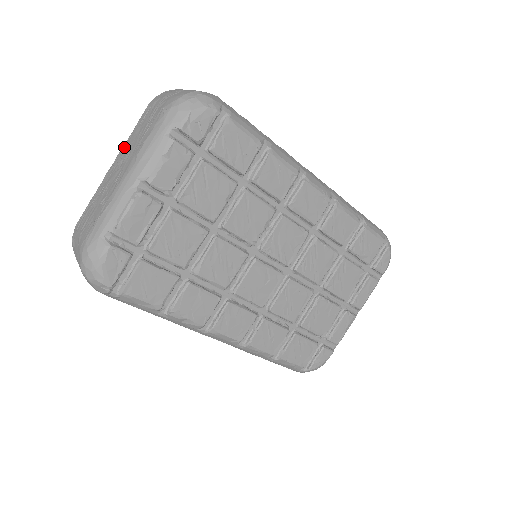
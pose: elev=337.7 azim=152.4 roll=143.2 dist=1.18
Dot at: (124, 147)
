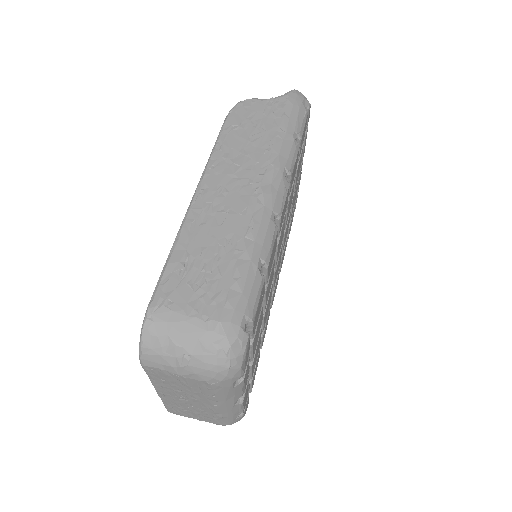
Dot at: (161, 388)
